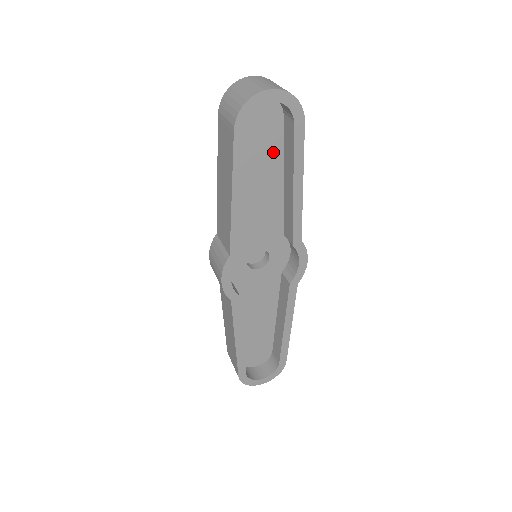
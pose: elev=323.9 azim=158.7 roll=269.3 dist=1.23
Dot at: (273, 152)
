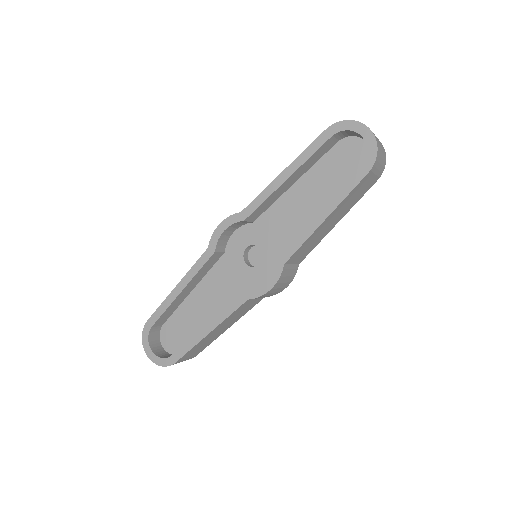
Dot at: (337, 188)
